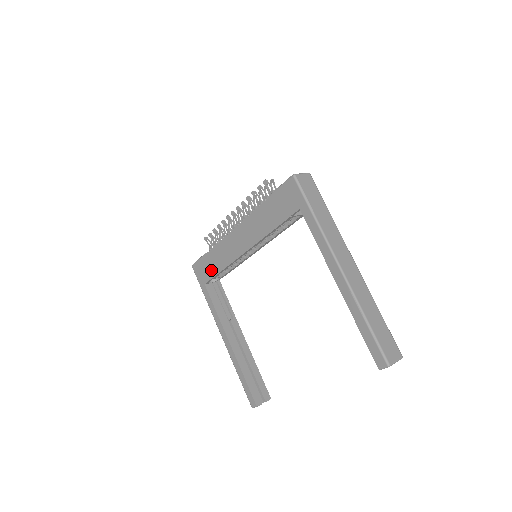
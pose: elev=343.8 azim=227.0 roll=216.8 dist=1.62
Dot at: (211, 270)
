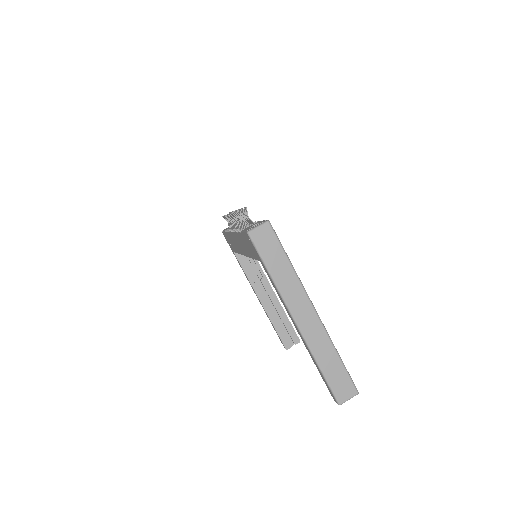
Dot at: (232, 246)
